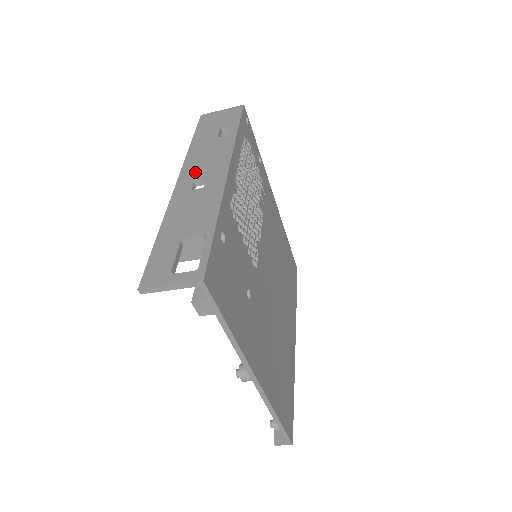
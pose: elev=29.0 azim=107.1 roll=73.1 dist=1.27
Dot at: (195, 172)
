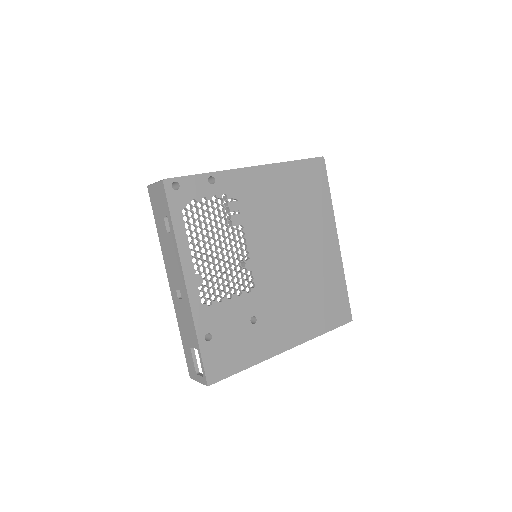
Dot at: (172, 278)
